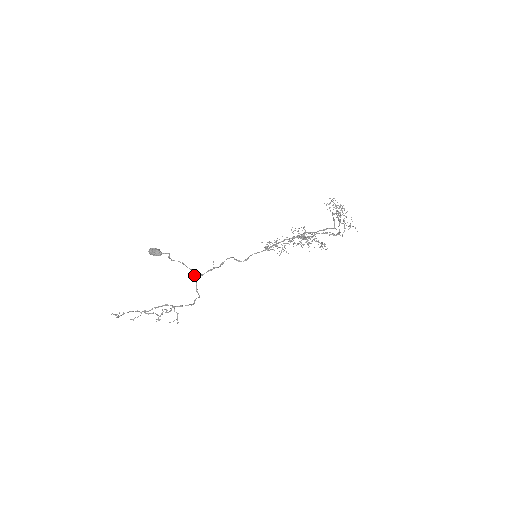
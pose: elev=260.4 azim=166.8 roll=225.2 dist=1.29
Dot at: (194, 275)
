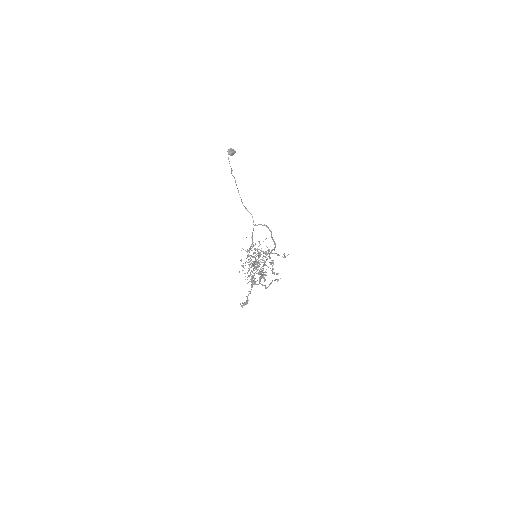
Dot at: (252, 217)
